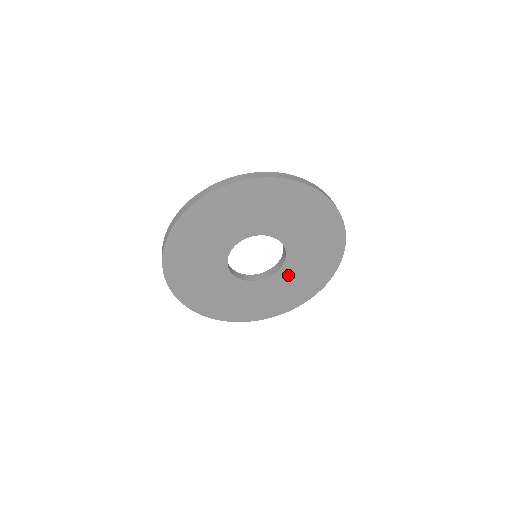
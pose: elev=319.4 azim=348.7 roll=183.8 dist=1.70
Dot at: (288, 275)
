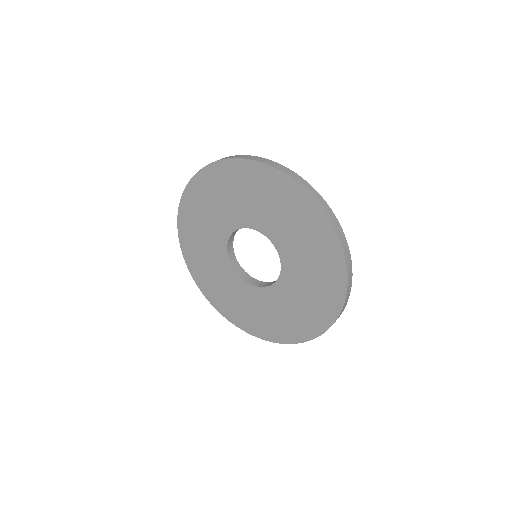
Dot at: (288, 291)
